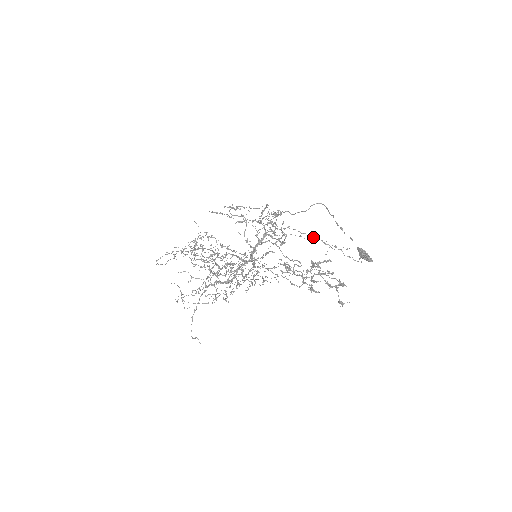
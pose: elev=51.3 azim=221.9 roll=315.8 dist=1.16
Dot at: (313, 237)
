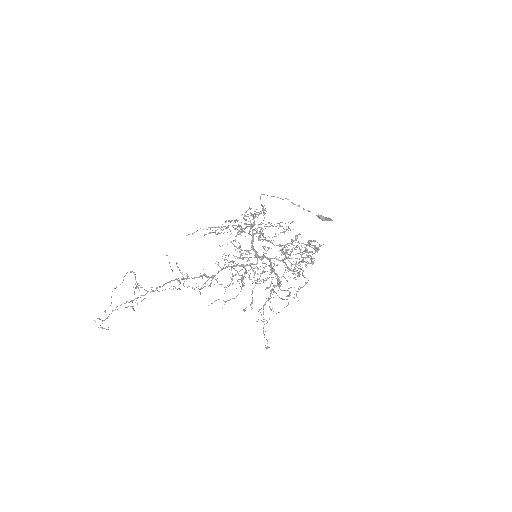
Dot at: (266, 224)
